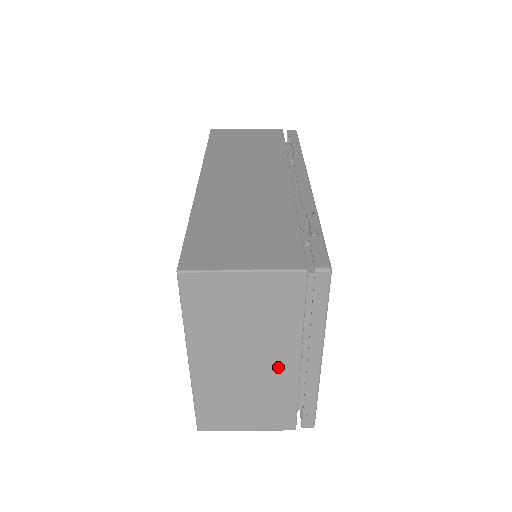
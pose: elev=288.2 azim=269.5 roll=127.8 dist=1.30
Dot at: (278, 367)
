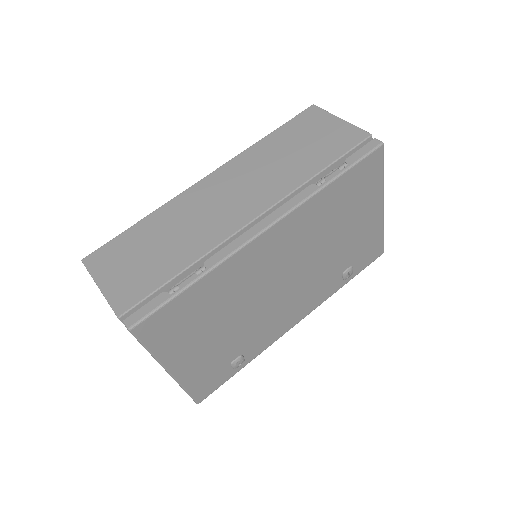
Dot at: occluded
